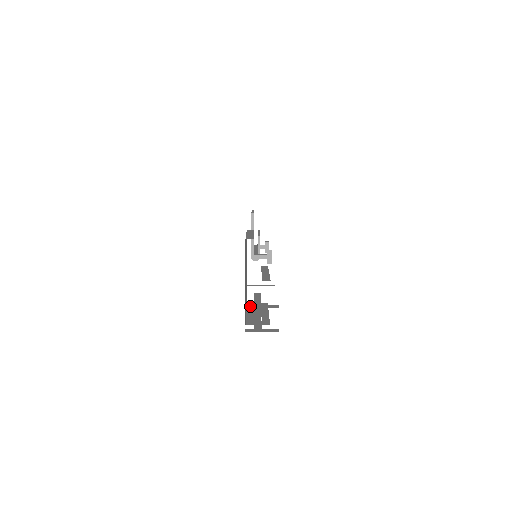
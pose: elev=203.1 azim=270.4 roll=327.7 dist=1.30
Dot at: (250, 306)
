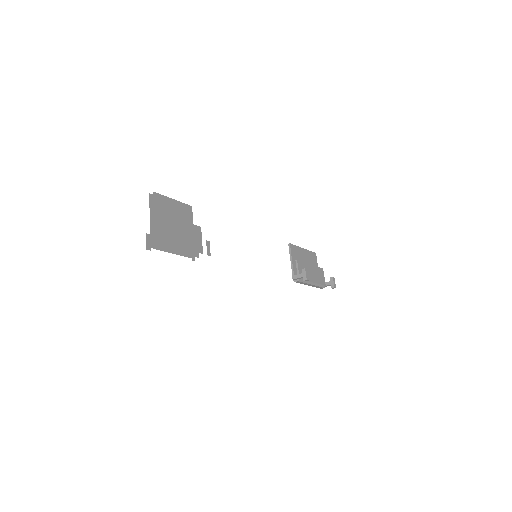
Dot at: (150, 233)
